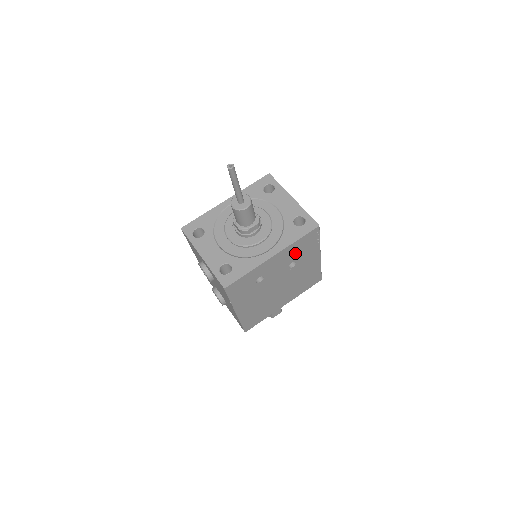
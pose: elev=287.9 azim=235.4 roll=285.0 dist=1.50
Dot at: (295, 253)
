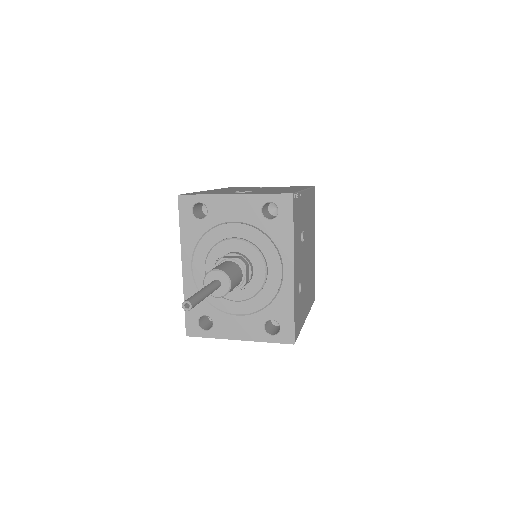
Dot at: (298, 234)
